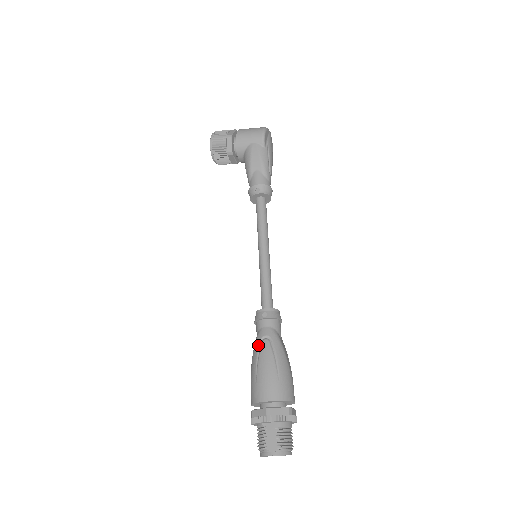
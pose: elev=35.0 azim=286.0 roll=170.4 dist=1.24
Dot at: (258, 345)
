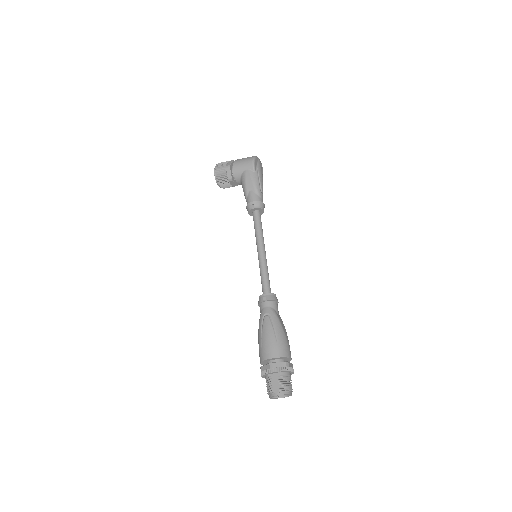
Dot at: (261, 321)
